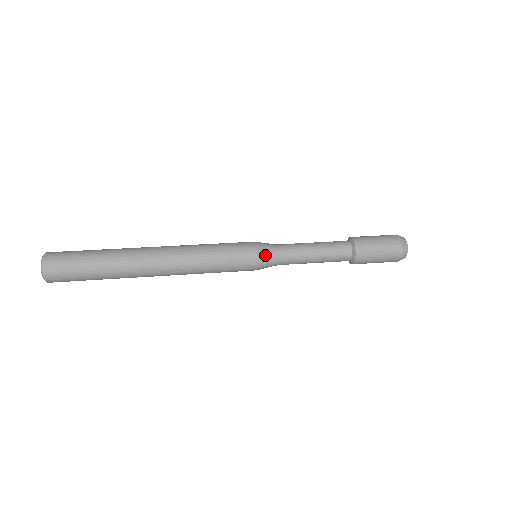
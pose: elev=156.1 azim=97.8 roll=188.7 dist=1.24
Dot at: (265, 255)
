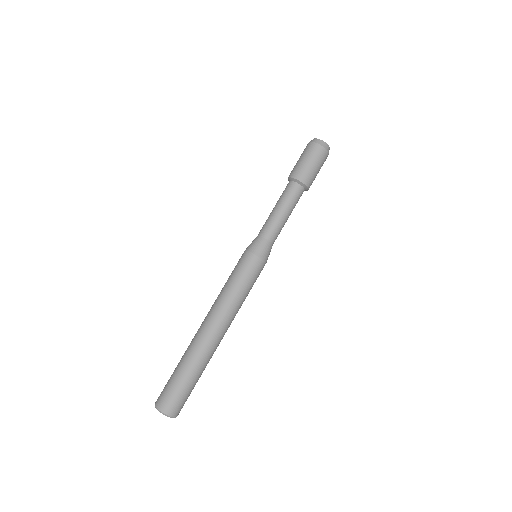
Dot at: (265, 253)
